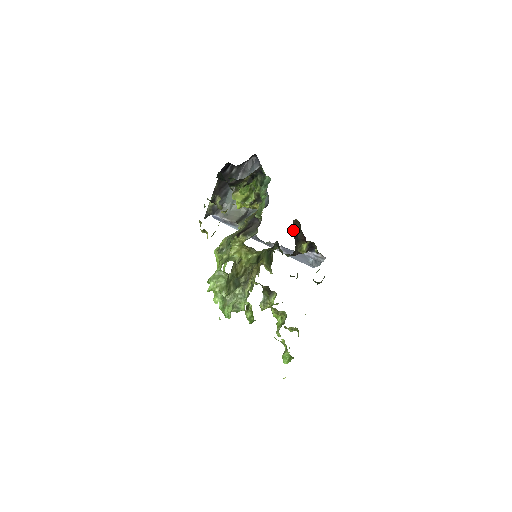
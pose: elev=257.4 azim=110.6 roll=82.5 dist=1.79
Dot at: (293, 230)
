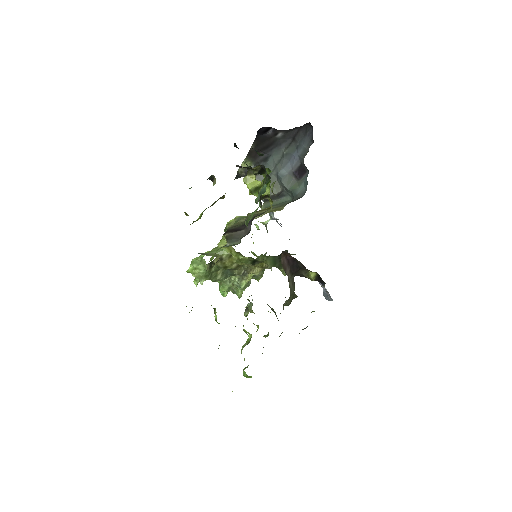
Dot at: (285, 259)
